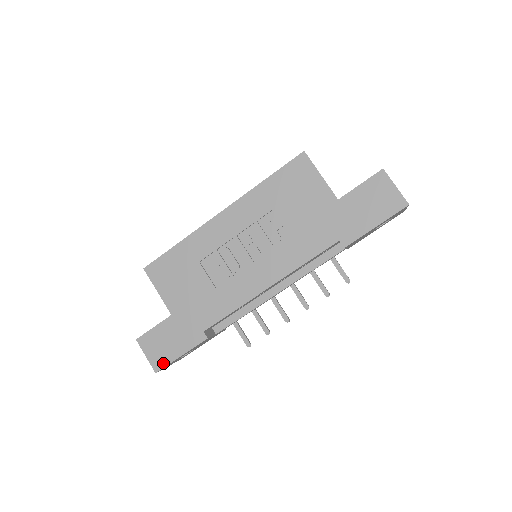
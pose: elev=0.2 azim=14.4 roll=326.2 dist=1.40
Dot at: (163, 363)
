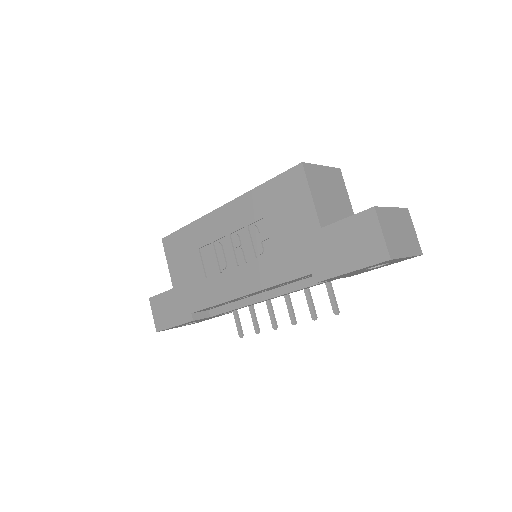
Dot at: (162, 326)
